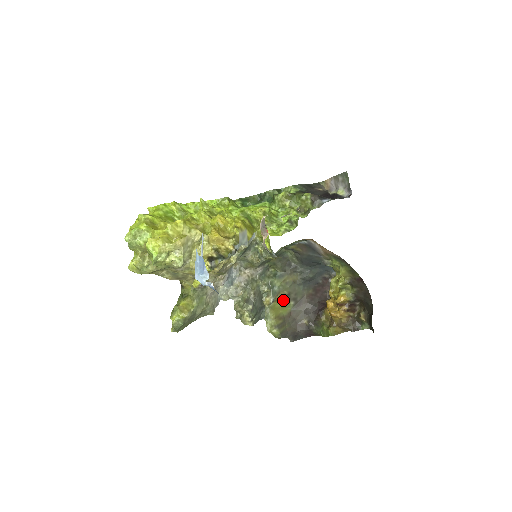
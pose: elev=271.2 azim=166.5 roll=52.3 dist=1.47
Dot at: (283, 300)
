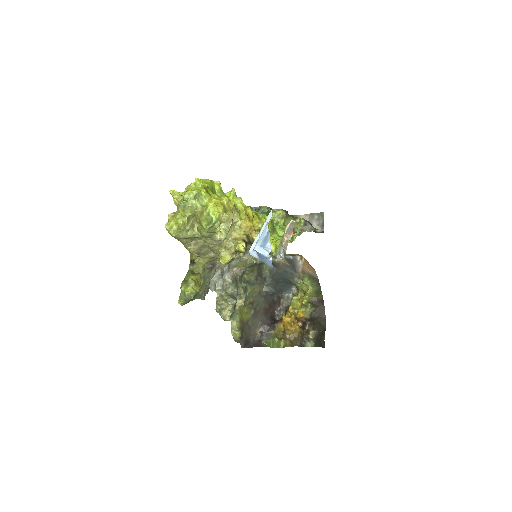
Dot at: (248, 306)
